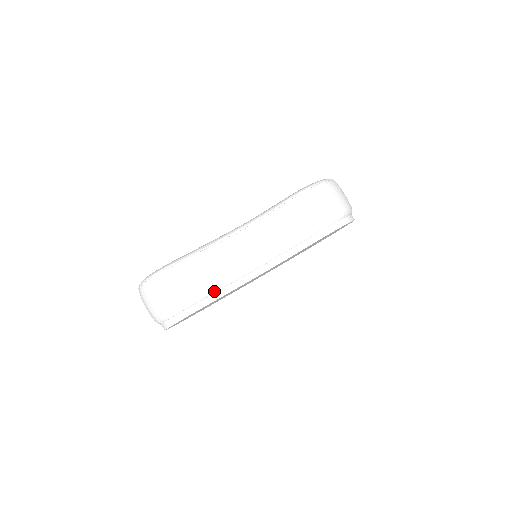
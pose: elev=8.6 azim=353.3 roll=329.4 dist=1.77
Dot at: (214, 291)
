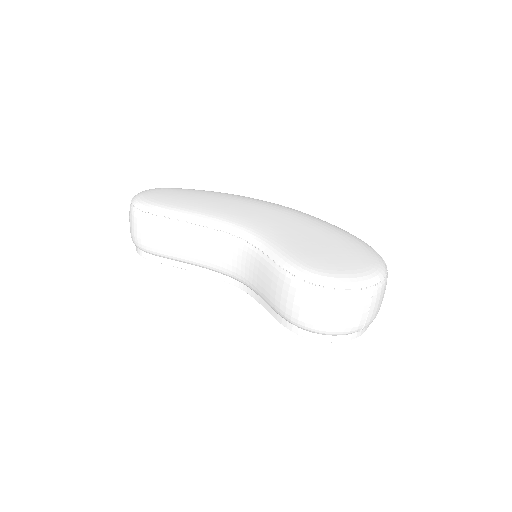
Dot at: (177, 260)
